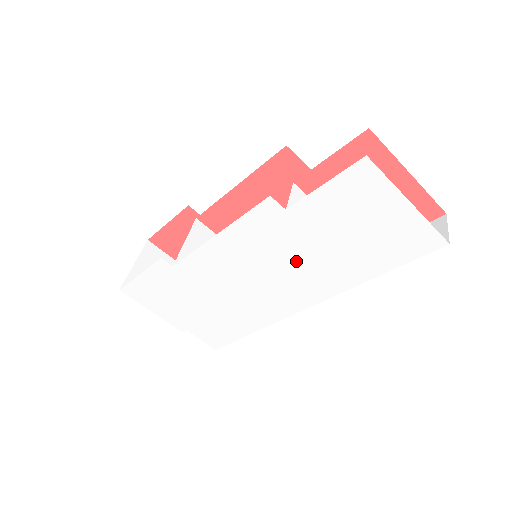
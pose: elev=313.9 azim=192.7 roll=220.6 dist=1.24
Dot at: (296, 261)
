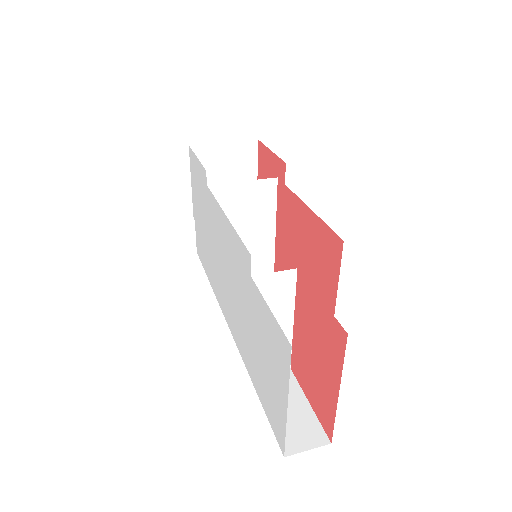
Dot at: (239, 302)
